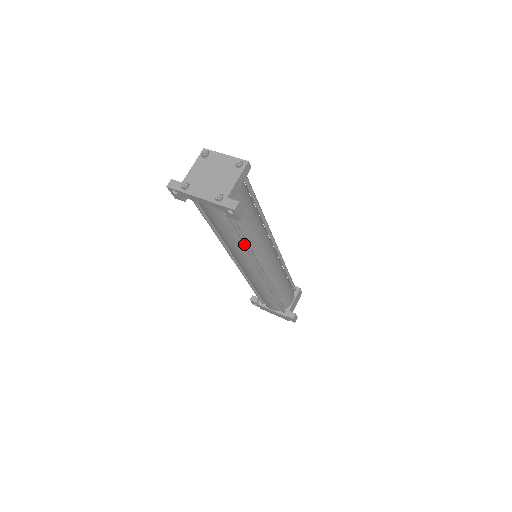
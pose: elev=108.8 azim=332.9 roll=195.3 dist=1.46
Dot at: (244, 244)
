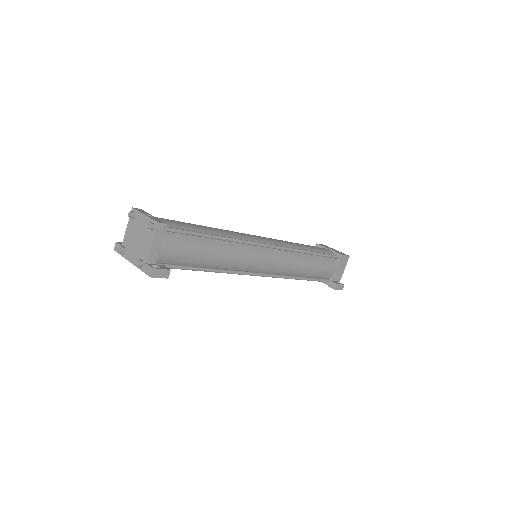
Dot at: occluded
